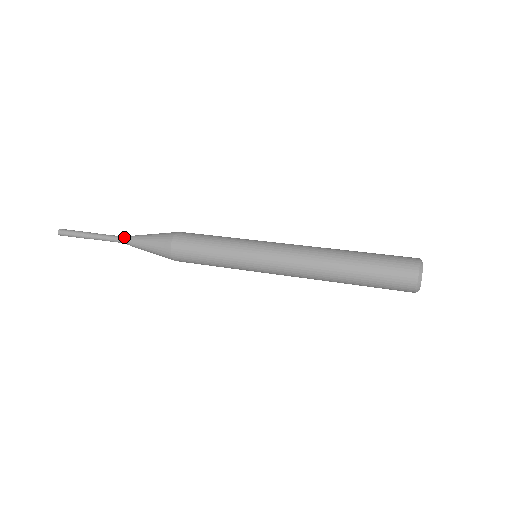
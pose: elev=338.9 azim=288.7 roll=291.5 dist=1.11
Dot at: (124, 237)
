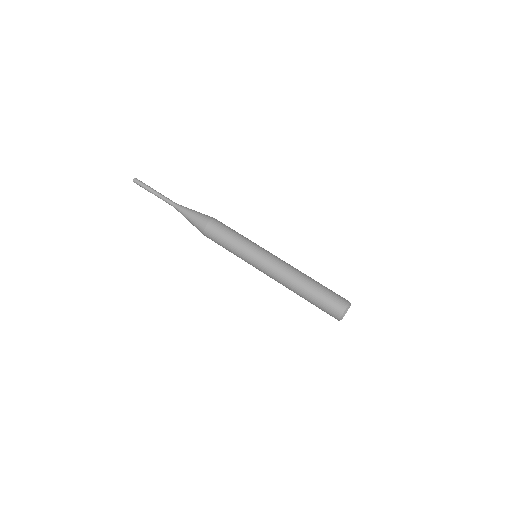
Dot at: (177, 205)
